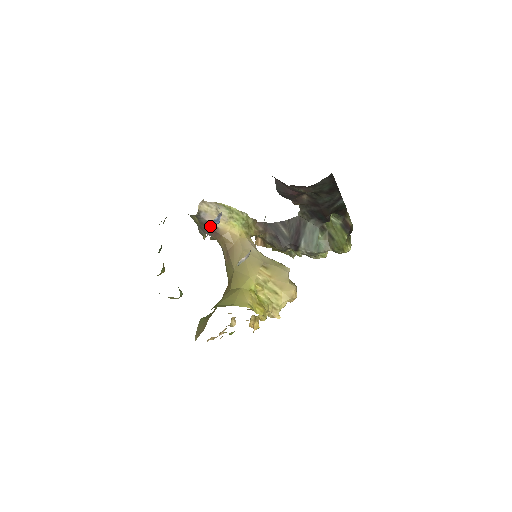
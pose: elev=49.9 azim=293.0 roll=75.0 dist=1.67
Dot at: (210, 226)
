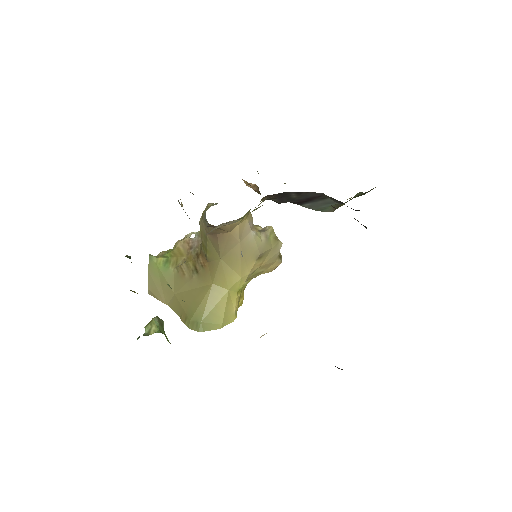
Dot at: occluded
